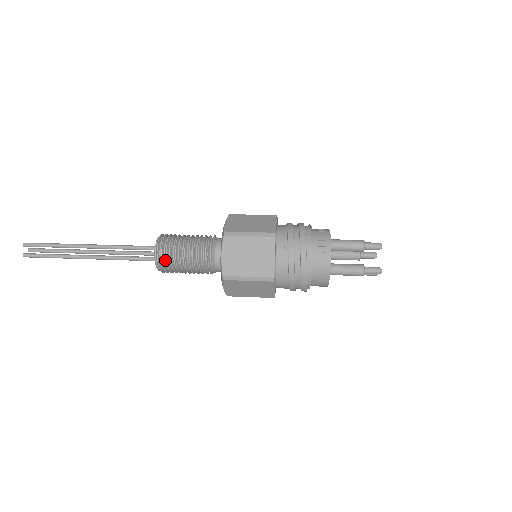
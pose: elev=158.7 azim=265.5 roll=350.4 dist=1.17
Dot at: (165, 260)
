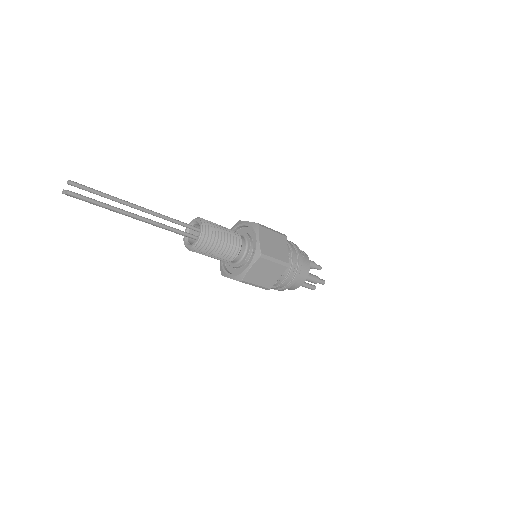
Dot at: (208, 235)
